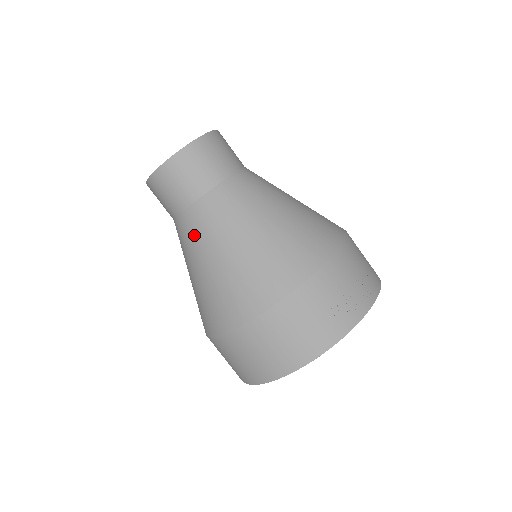
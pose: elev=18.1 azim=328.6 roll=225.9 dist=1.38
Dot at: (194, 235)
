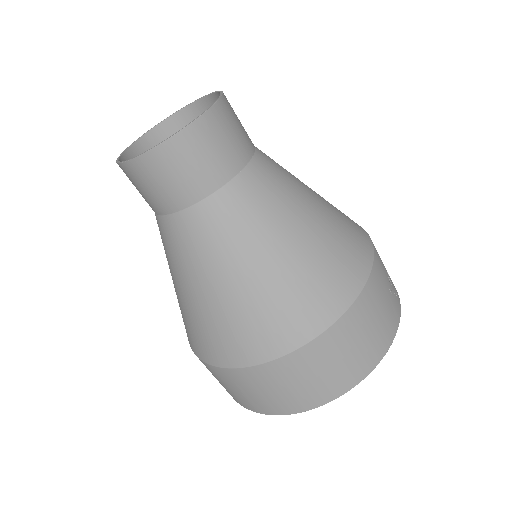
Dot at: (234, 226)
